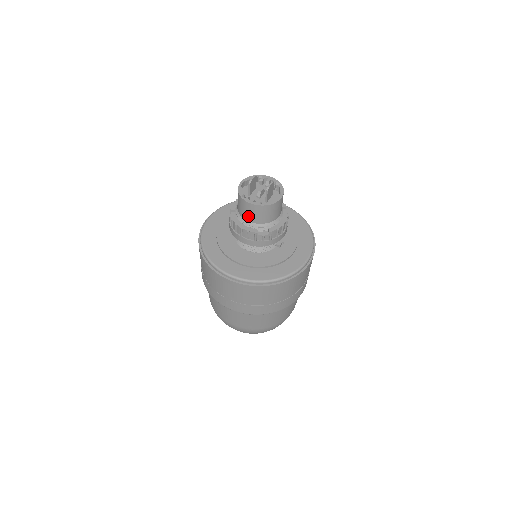
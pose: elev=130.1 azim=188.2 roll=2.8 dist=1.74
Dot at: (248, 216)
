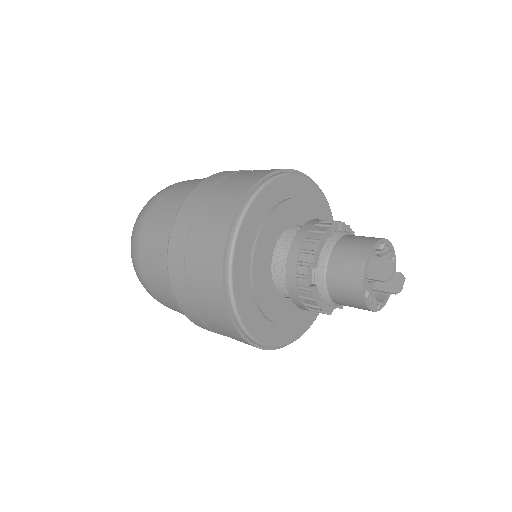
Dot at: (342, 303)
